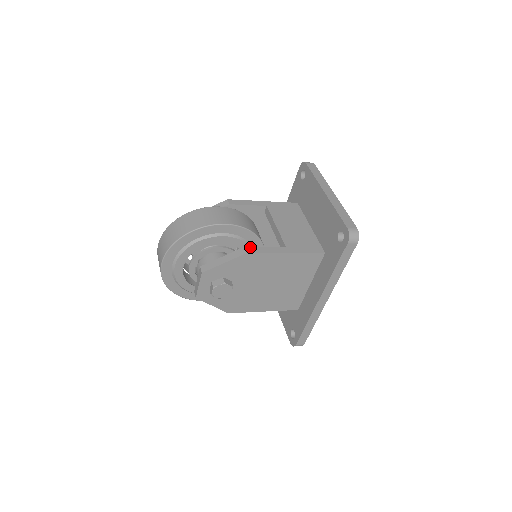
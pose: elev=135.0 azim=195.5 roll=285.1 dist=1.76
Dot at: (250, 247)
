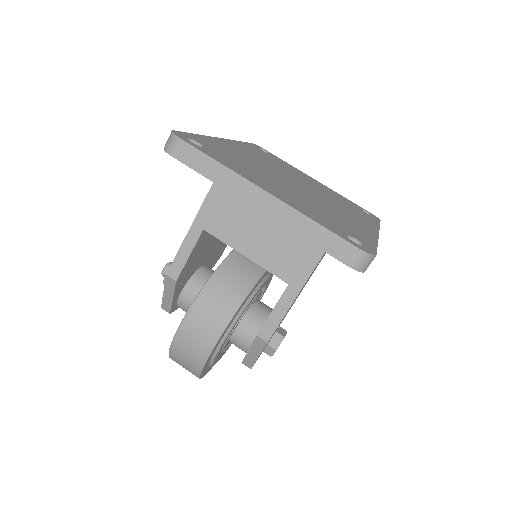
Dot at: (261, 331)
